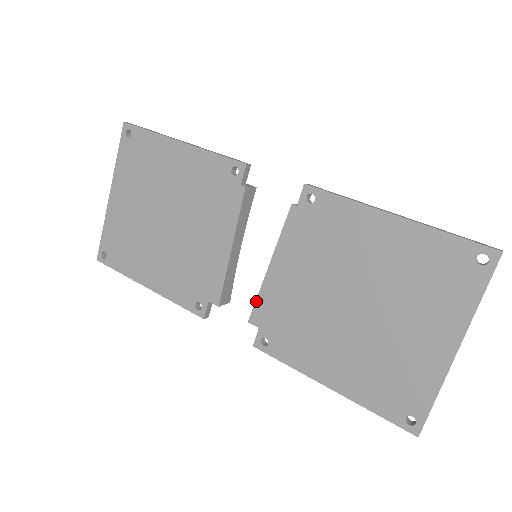
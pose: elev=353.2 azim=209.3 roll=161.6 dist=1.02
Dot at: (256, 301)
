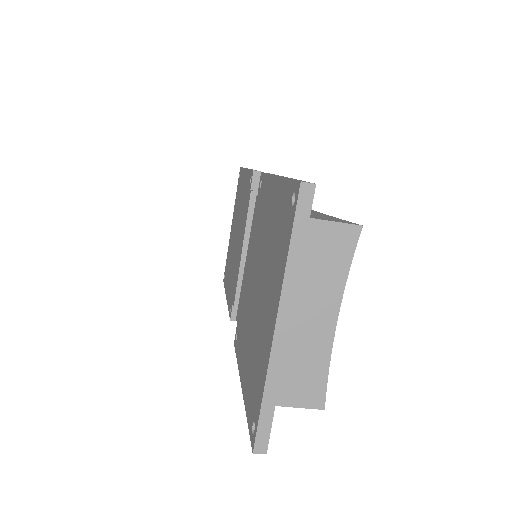
Dot at: (240, 296)
